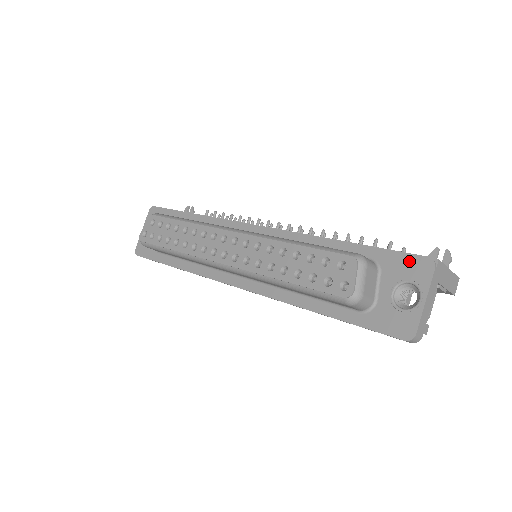
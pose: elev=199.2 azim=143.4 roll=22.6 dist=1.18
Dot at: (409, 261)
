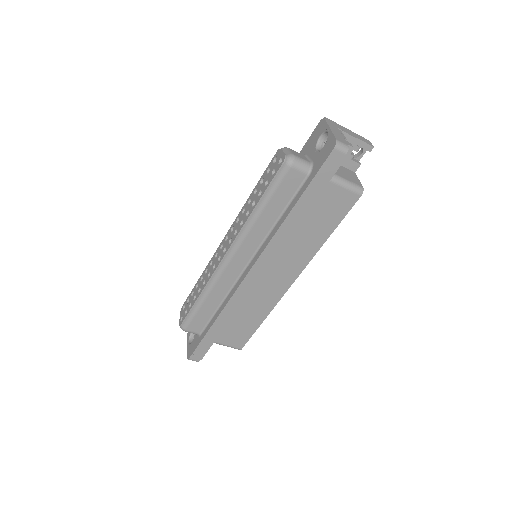
Dot at: (314, 134)
